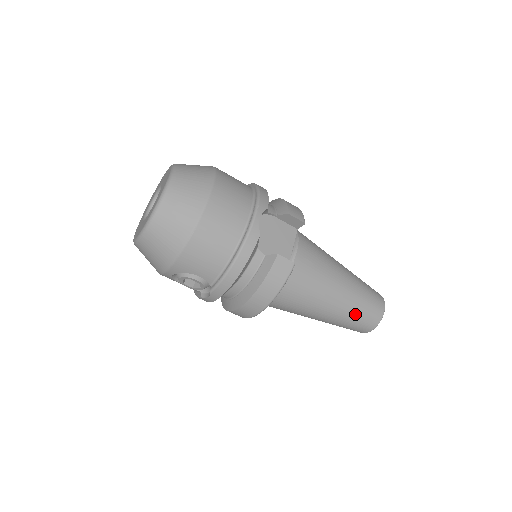
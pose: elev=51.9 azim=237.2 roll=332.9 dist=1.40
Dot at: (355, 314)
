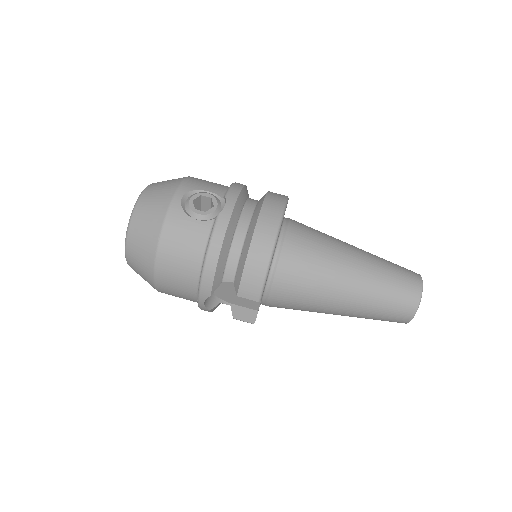
Dot at: (385, 260)
